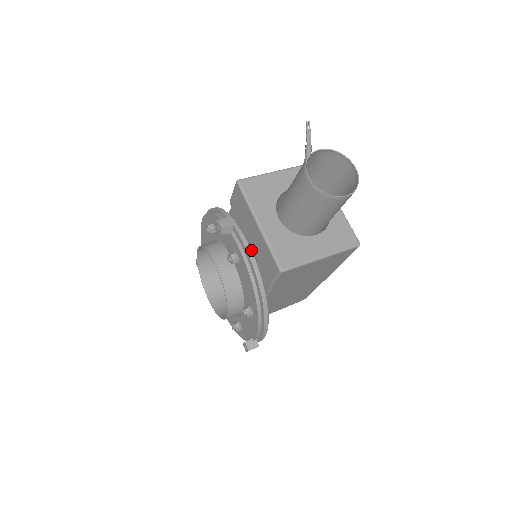
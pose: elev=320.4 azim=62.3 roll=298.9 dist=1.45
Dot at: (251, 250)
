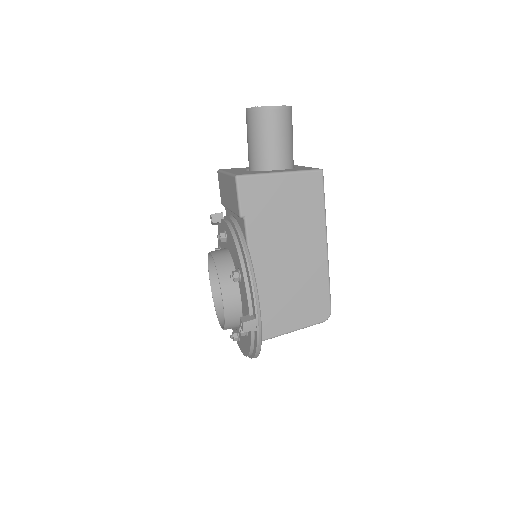
Dot at: (233, 217)
